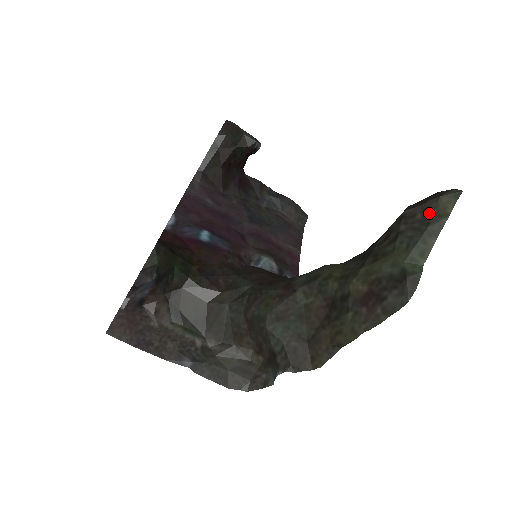
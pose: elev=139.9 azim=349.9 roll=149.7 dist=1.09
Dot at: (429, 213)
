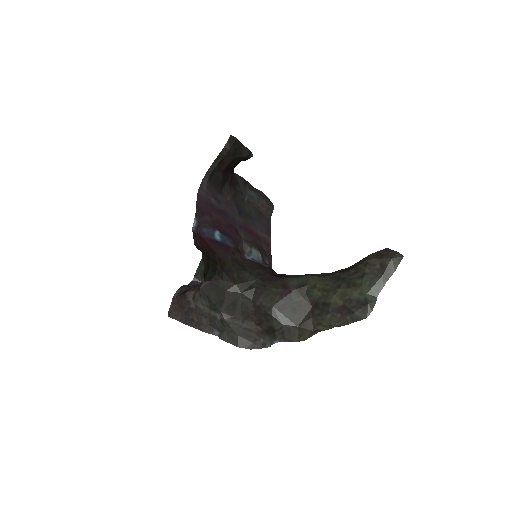
Dot at: (384, 266)
